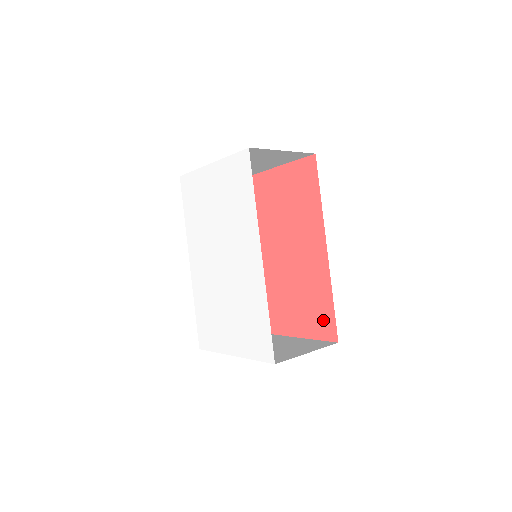
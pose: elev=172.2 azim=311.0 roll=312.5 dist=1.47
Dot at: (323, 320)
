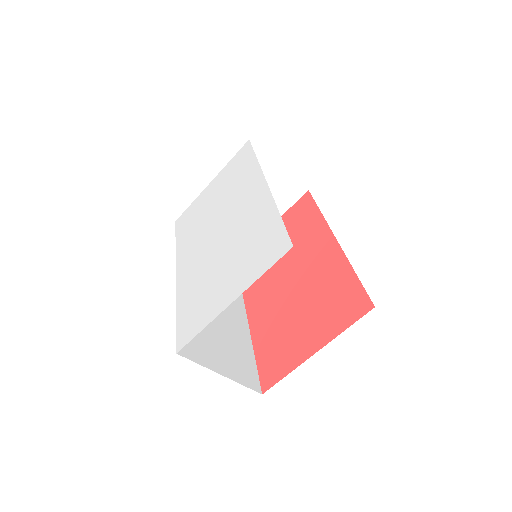
Dot at: (348, 301)
